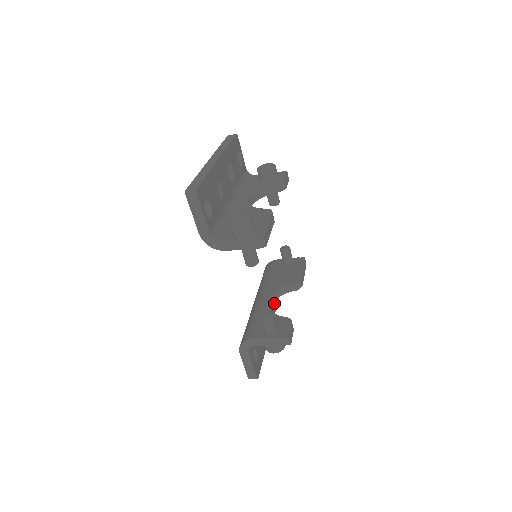
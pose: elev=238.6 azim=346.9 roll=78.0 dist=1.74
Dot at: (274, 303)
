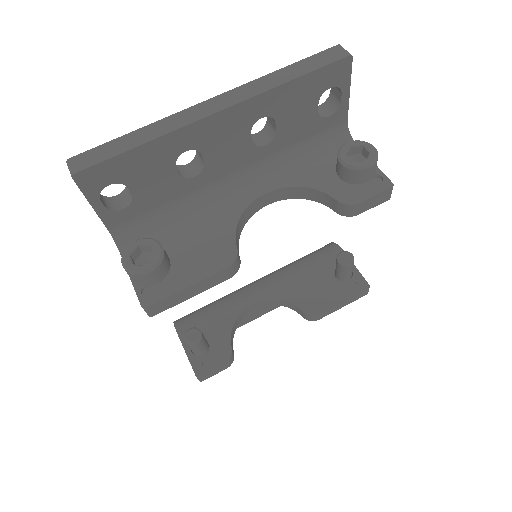
Dot at: occluded
